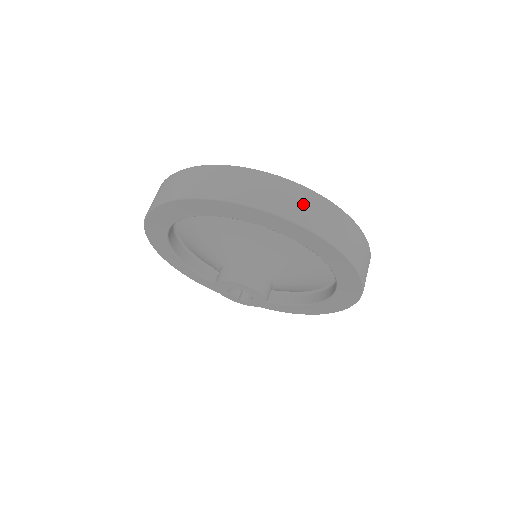
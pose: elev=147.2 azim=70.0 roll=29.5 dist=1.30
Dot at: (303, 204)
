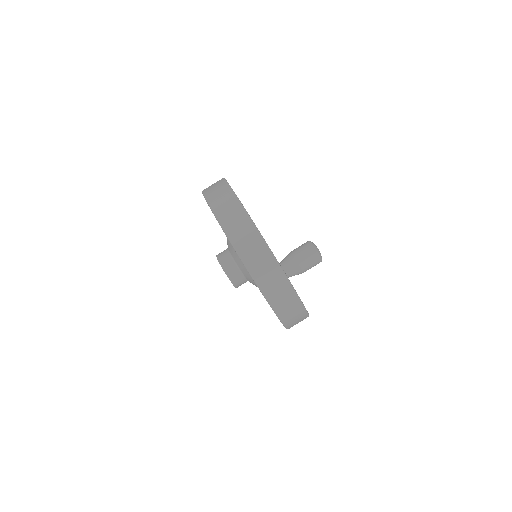
Dot at: (259, 258)
